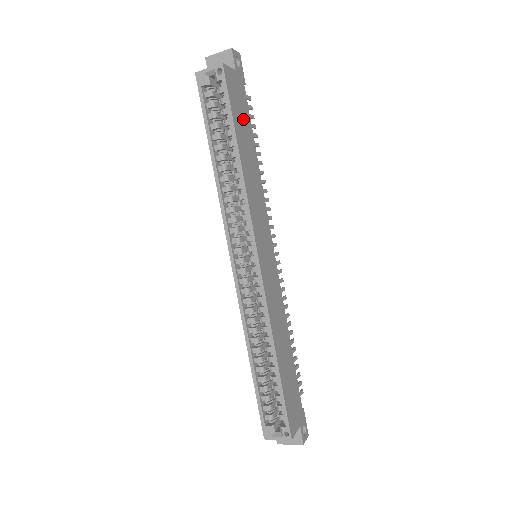
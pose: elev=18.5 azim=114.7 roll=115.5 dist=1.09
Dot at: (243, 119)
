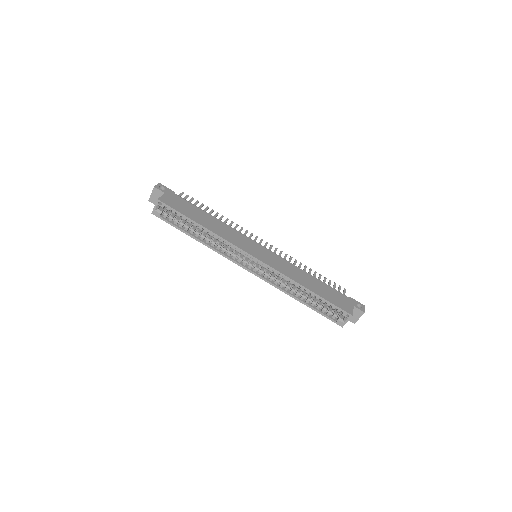
Dot at: (189, 209)
